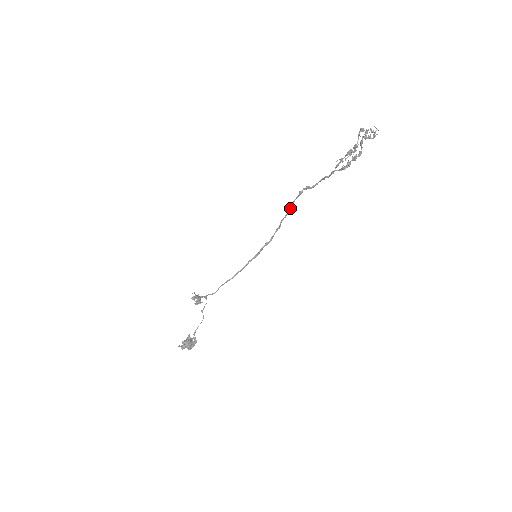
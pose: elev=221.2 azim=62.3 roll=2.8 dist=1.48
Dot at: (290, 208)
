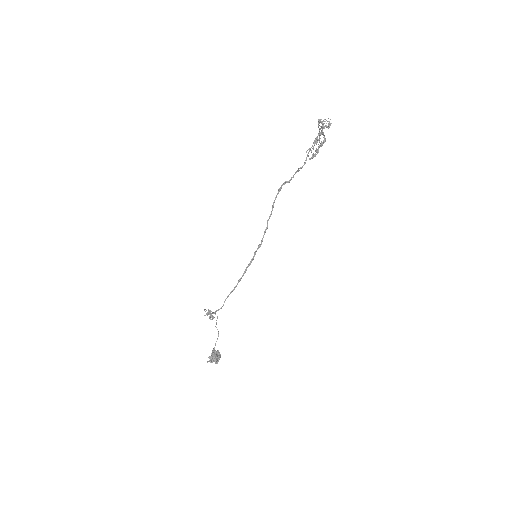
Dot at: (273, 207)
